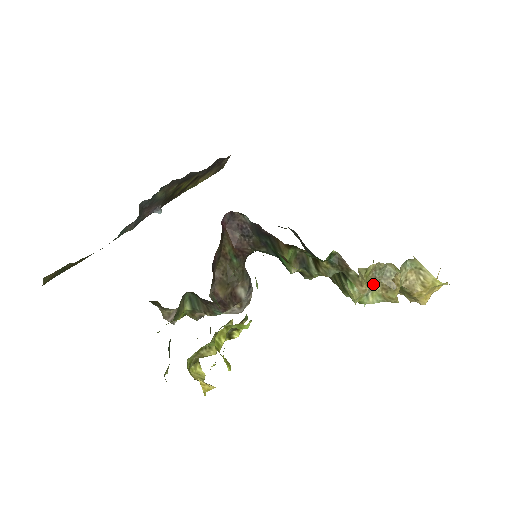
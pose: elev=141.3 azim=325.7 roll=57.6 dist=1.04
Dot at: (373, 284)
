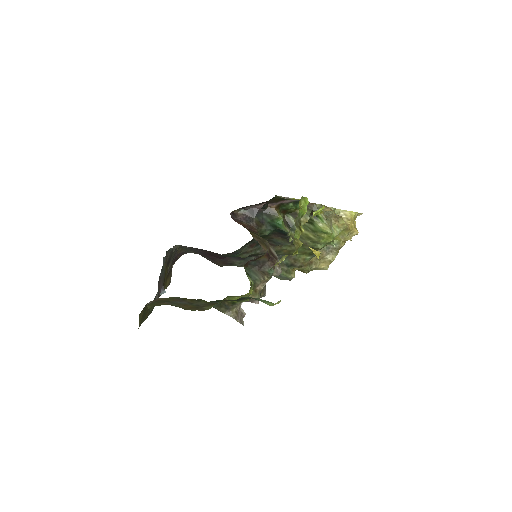
Dot at: (329, 219)
